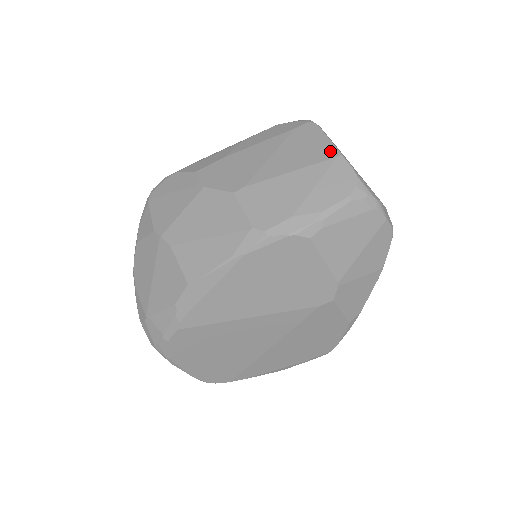
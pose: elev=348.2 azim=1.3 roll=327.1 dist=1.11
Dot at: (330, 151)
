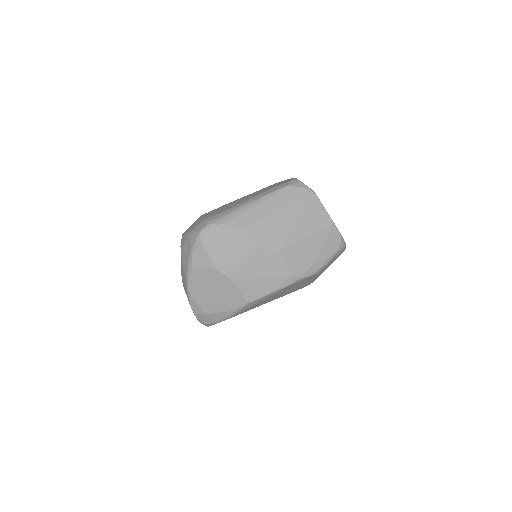
Dot at: (328, 220)
